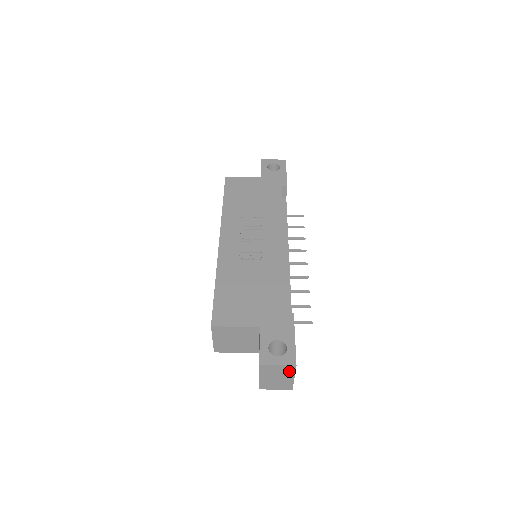
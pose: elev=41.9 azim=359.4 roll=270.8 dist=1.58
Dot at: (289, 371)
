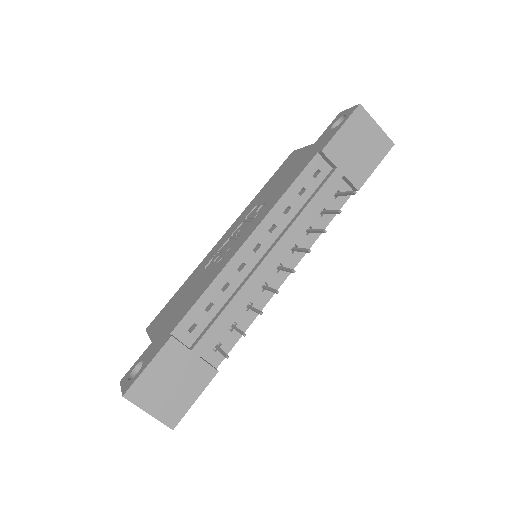
Dot at: (134, 401)
